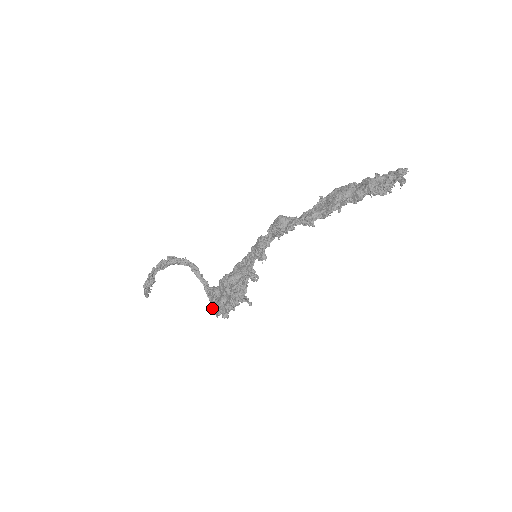
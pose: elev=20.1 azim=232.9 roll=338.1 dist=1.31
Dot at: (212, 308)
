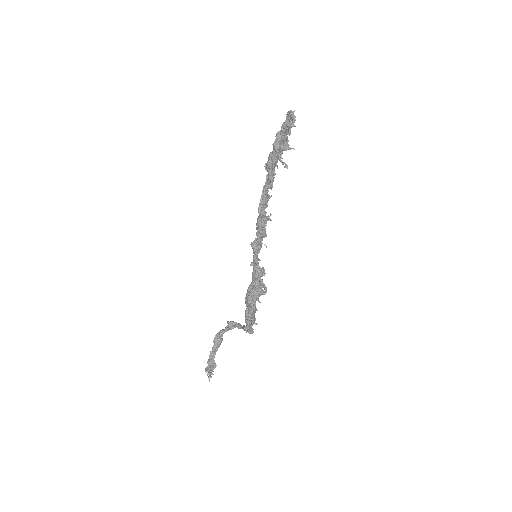
Dot at: (245, 326)
